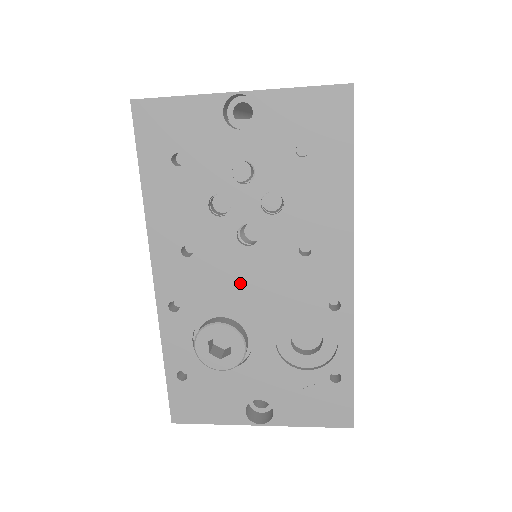
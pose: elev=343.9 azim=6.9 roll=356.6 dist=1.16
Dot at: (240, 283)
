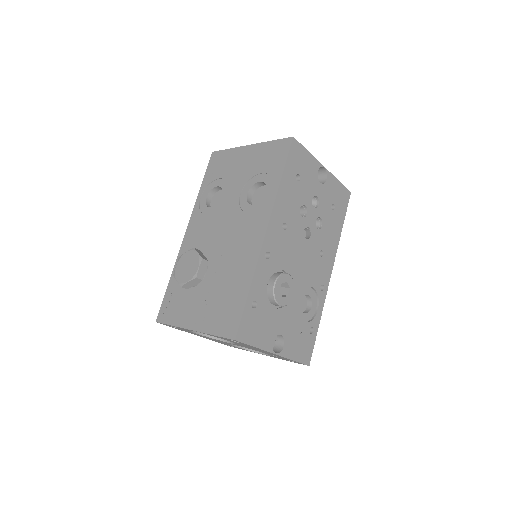
Dot at: (297, 257)
